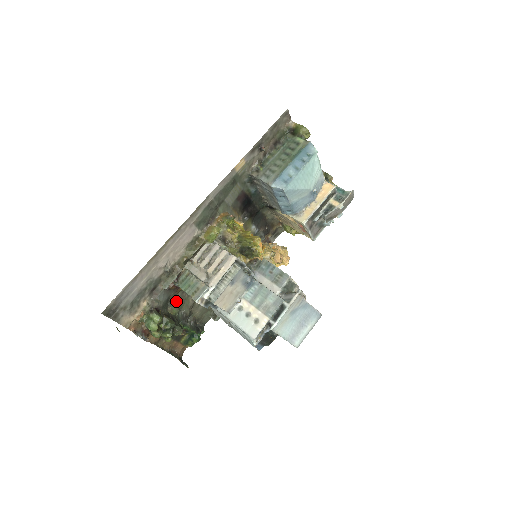
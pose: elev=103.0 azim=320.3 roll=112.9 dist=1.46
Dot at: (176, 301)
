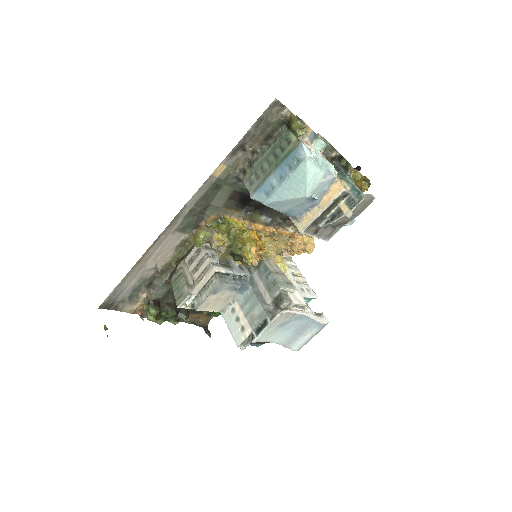
Dot at: occluded
